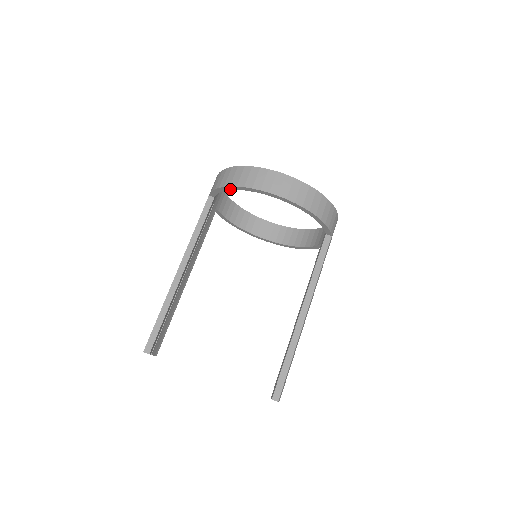
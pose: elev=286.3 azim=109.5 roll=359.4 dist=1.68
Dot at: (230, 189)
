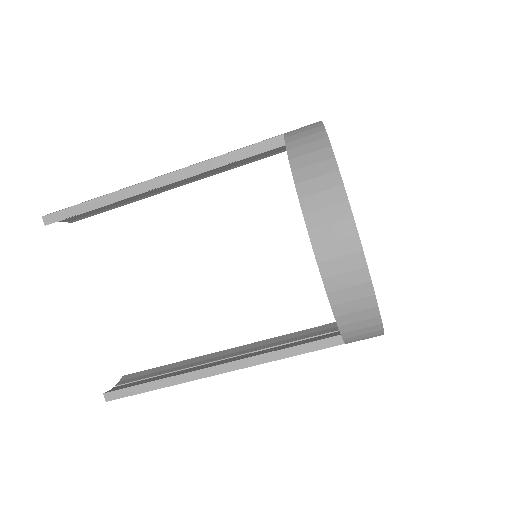
Dot at: occluded
